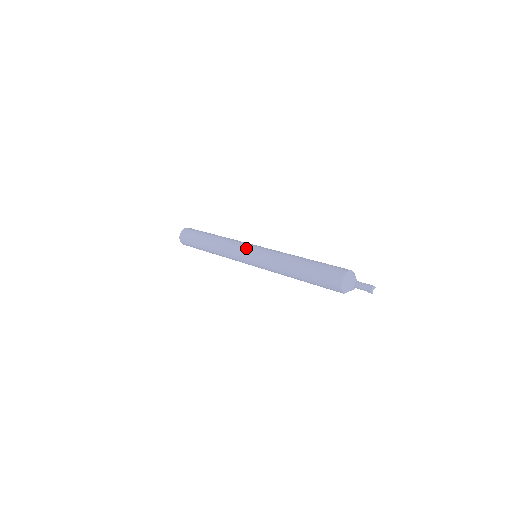
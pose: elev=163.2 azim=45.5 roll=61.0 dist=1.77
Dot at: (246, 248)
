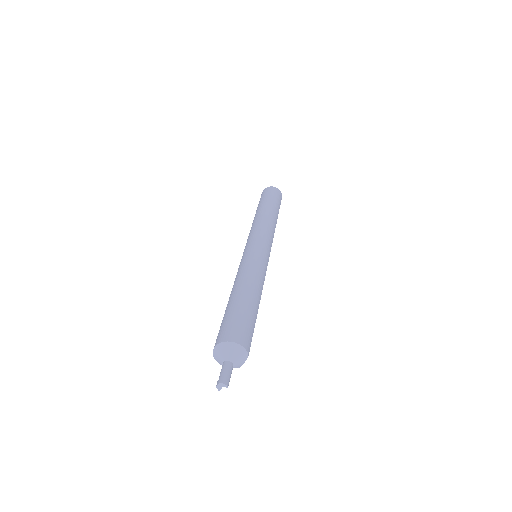
Dot at: (249, 242)
